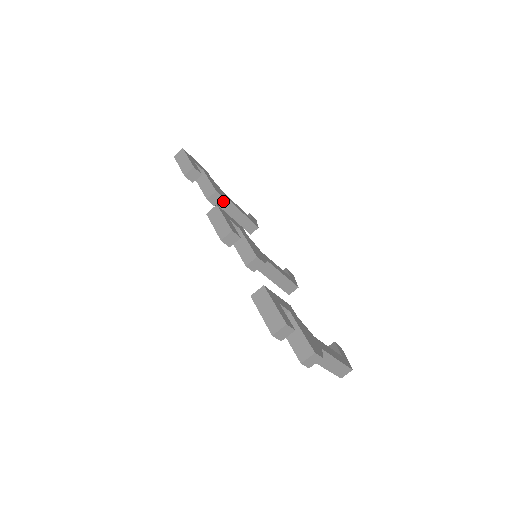
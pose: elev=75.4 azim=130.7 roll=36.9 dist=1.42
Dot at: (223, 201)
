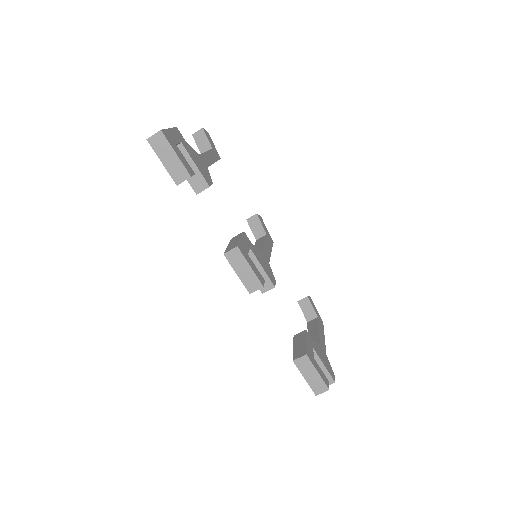
Dot at: occluded
